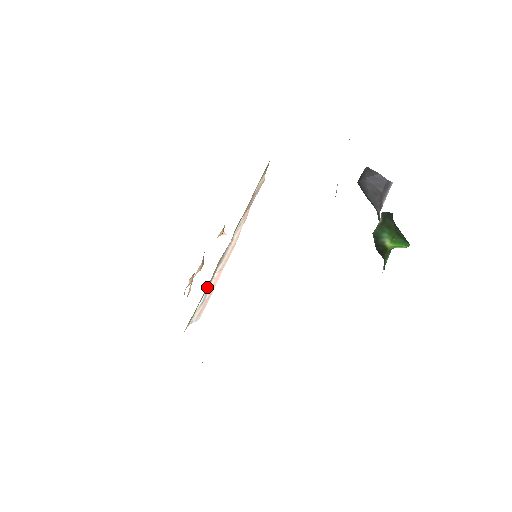
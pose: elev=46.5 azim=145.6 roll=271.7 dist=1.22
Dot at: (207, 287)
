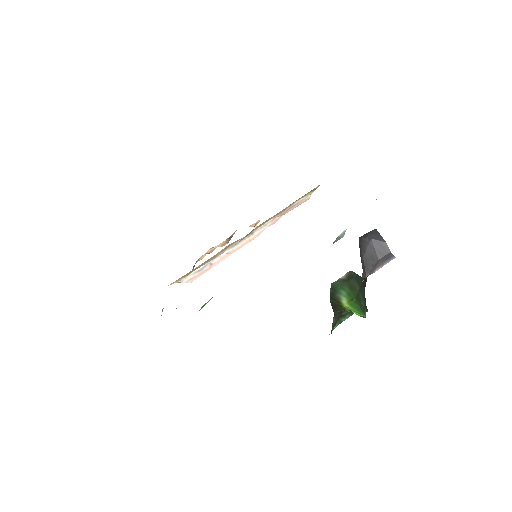
Dot at: (209, 260)
